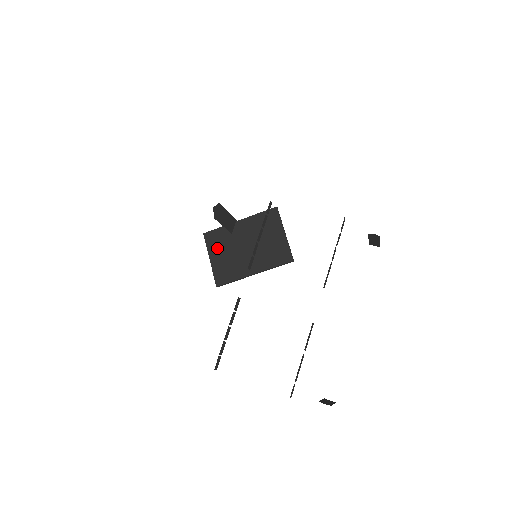
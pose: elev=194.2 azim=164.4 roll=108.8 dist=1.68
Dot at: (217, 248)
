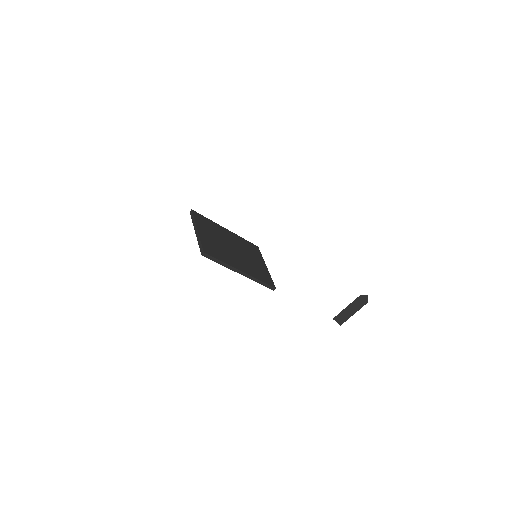
Dot at: (206, 228)
